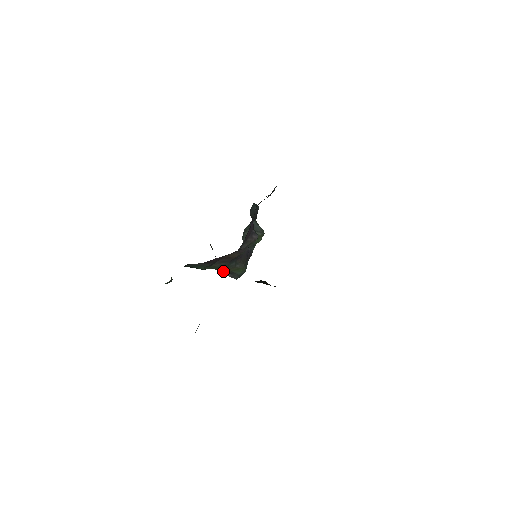
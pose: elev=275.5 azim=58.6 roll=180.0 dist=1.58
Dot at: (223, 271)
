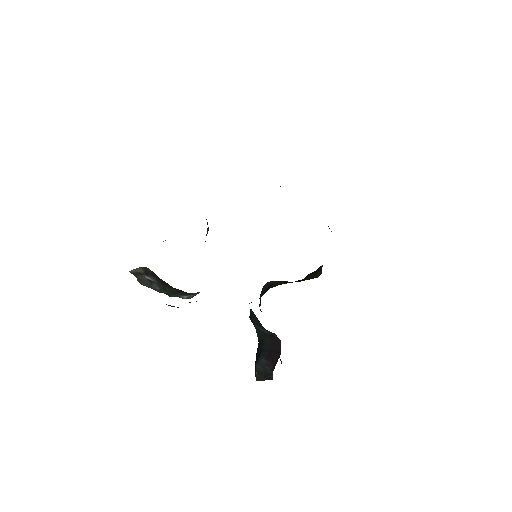
Dot at: (173, 296)
